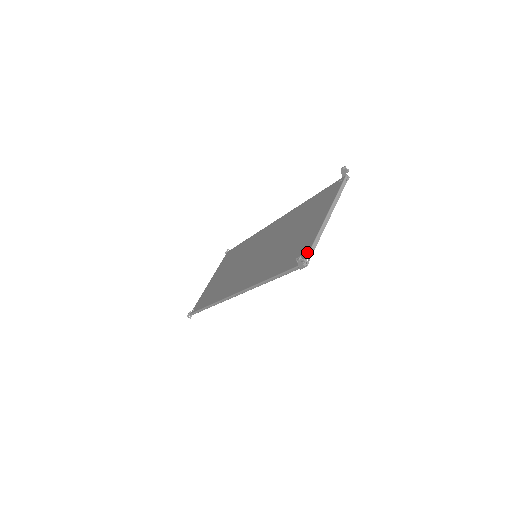
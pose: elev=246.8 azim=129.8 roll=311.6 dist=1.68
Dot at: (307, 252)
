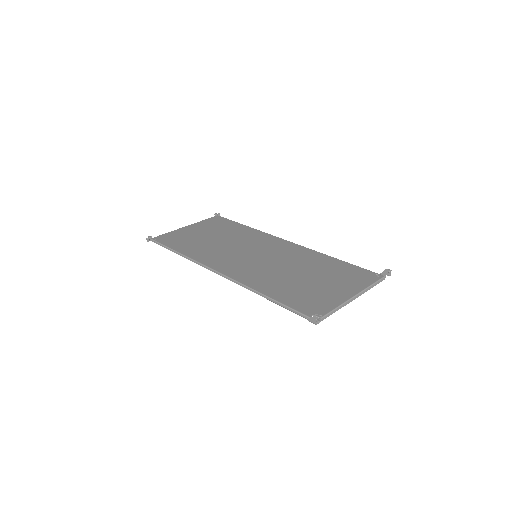
Dot at: (324, 313)
